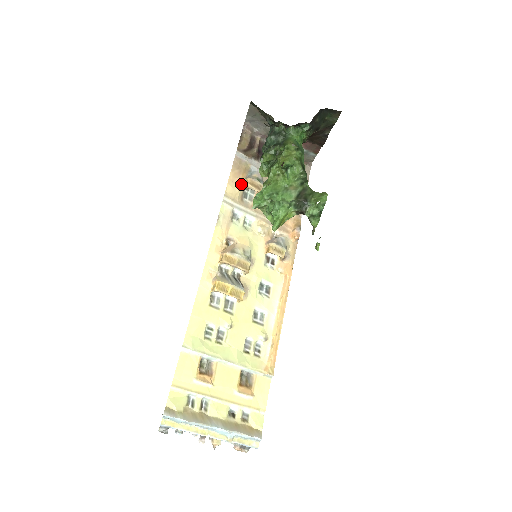
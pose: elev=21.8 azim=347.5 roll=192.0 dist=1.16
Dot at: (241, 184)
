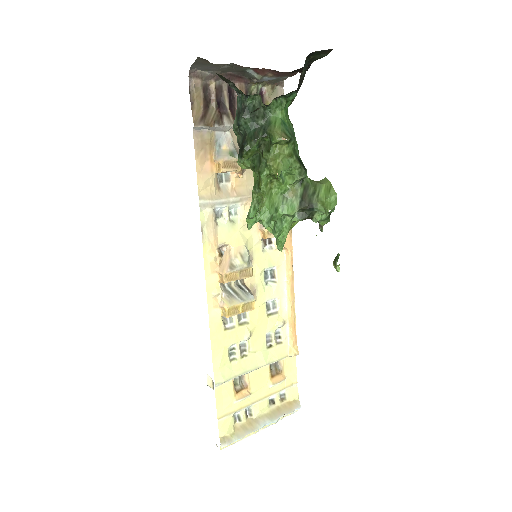
Dot at: (212, 169)
